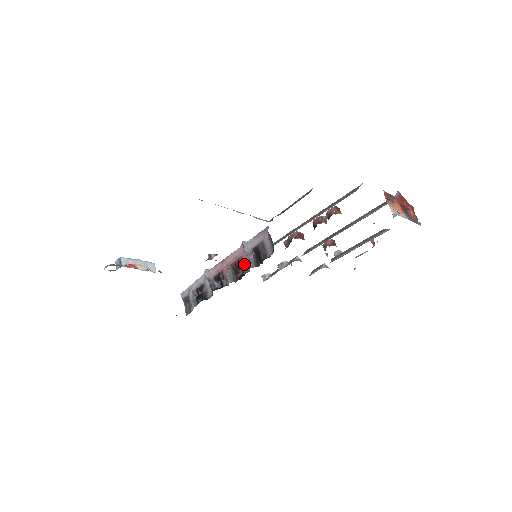
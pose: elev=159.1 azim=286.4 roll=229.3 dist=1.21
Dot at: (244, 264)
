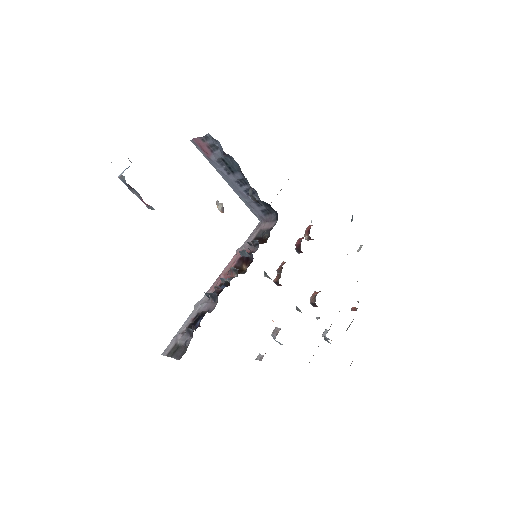
Dot at: (248, 253)
